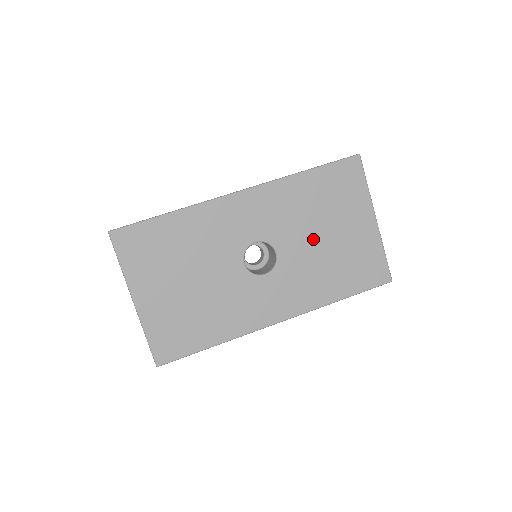
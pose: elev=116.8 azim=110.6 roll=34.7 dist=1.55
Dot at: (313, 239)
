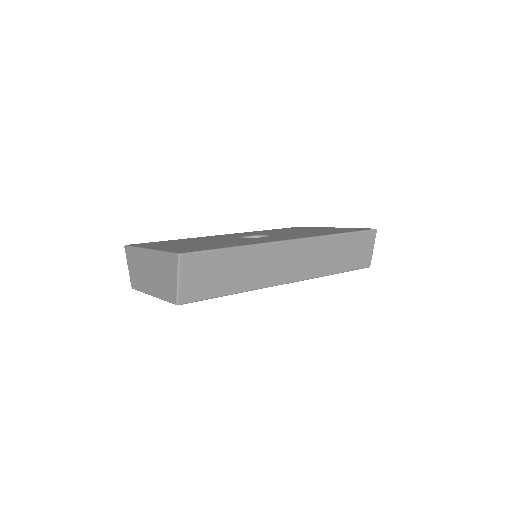
Dot at: (292, 232)
